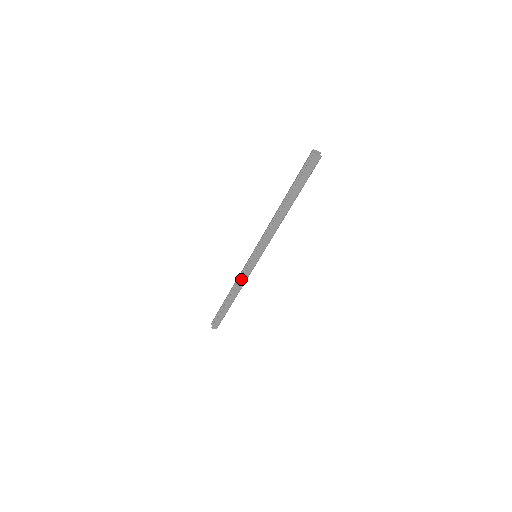
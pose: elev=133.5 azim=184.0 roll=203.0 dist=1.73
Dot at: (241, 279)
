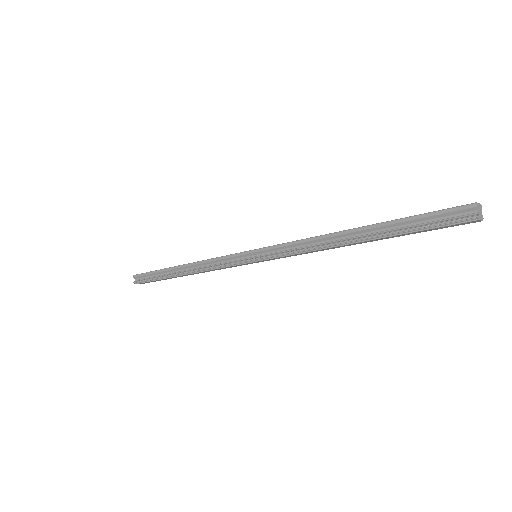
Dot at: (215, 269)
